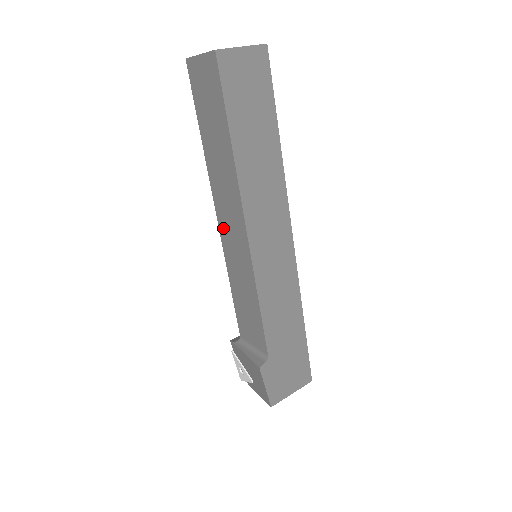
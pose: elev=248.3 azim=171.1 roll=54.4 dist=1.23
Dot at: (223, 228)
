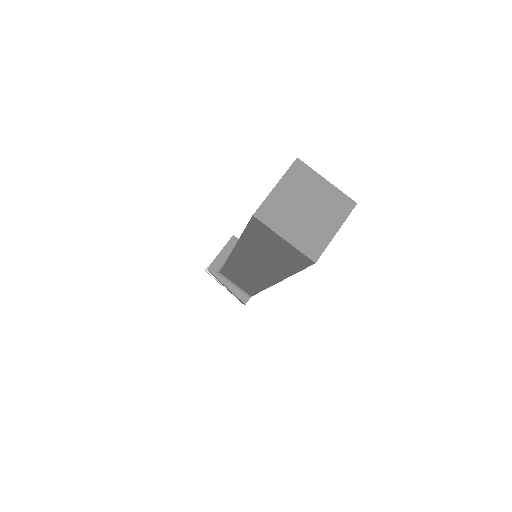
Dot at: (237, 261)
